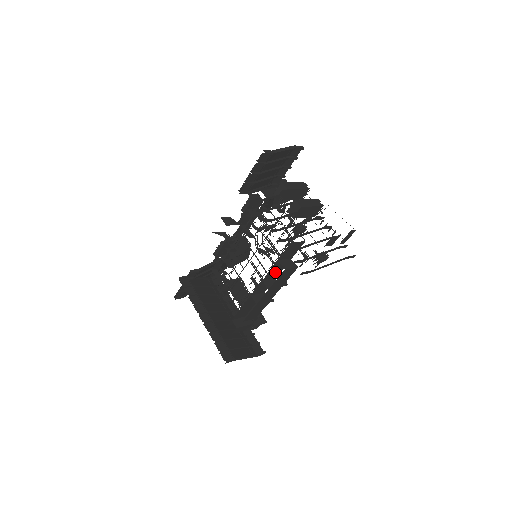
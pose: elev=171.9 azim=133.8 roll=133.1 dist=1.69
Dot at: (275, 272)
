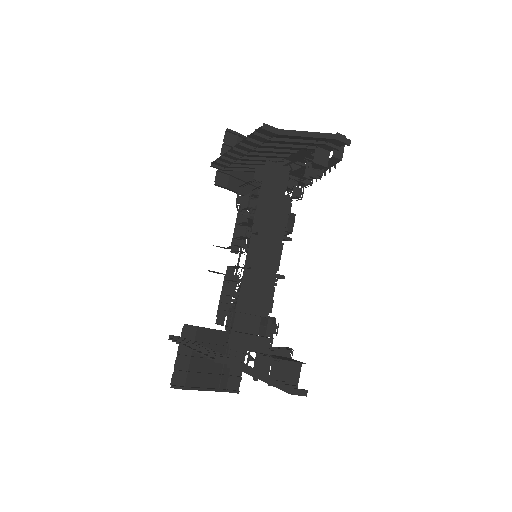
Dot at: occluded
